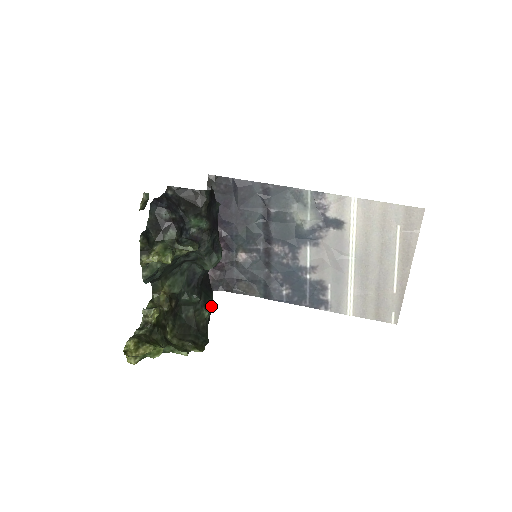
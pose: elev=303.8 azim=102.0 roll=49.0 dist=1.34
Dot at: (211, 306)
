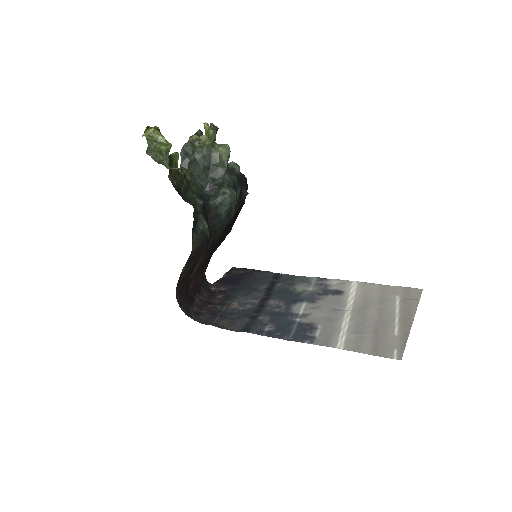
Dot at: (206, 223)
